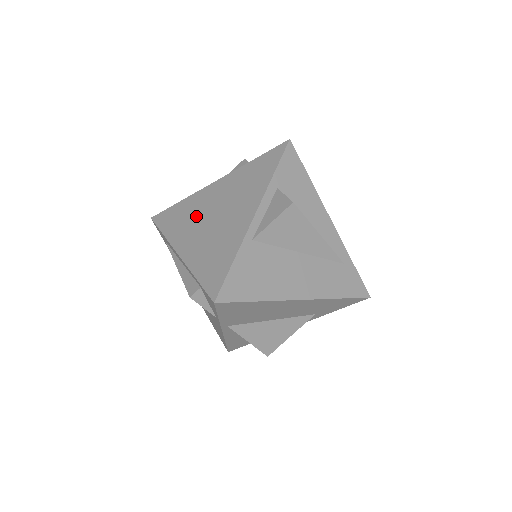
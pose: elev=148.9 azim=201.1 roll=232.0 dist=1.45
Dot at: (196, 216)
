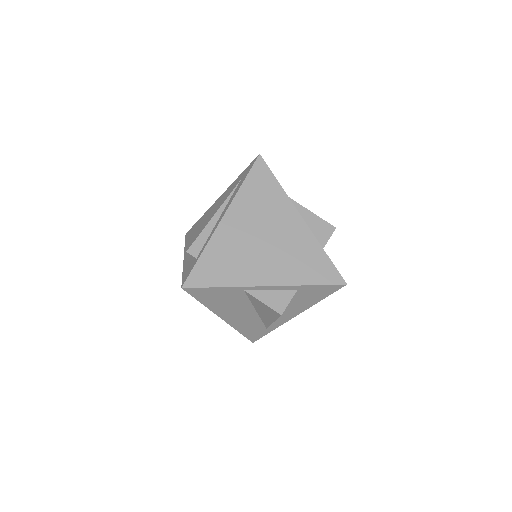
Dot at: (263, 216)
